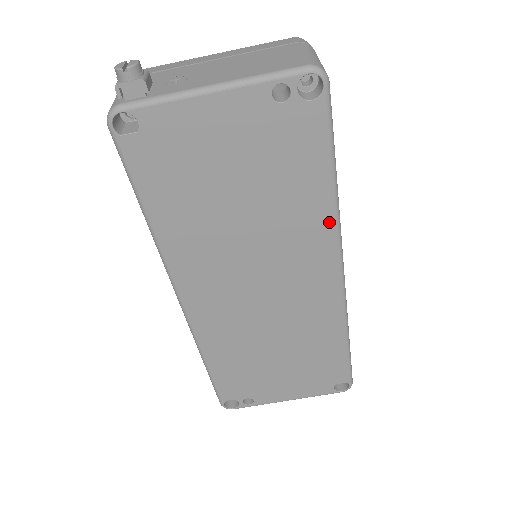
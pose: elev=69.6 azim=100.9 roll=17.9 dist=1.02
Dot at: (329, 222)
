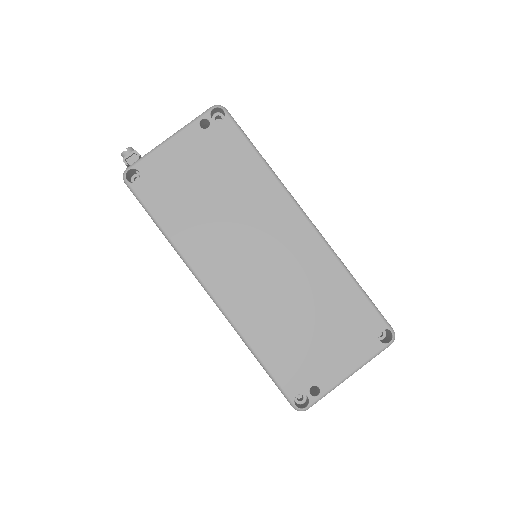
Dot at: (274, 184)
